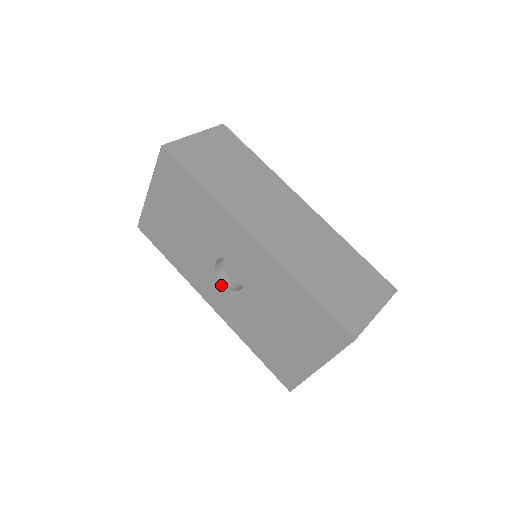
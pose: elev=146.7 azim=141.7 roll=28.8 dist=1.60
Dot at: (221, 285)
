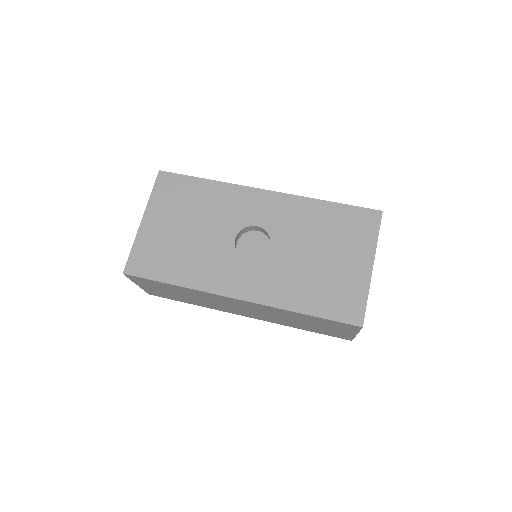
Dot at: (246, 261)
